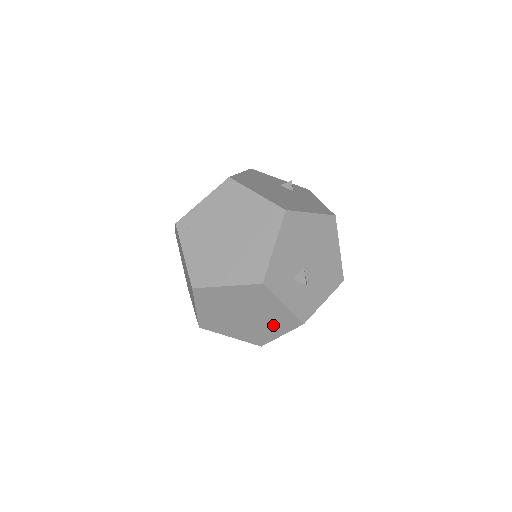
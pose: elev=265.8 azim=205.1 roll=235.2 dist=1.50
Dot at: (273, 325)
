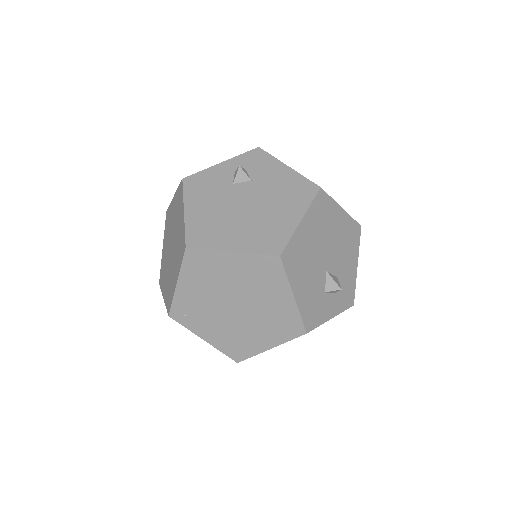
Dot at: occluded
